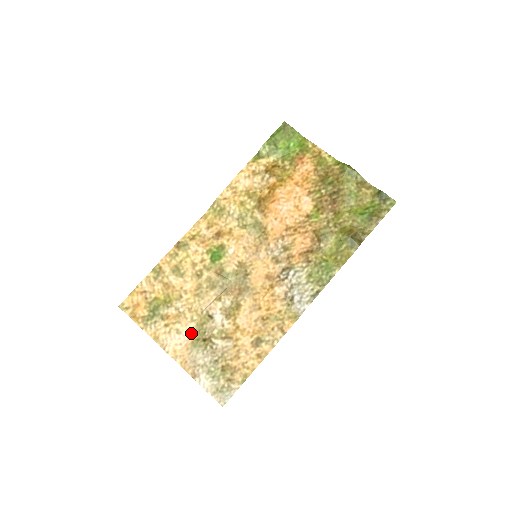
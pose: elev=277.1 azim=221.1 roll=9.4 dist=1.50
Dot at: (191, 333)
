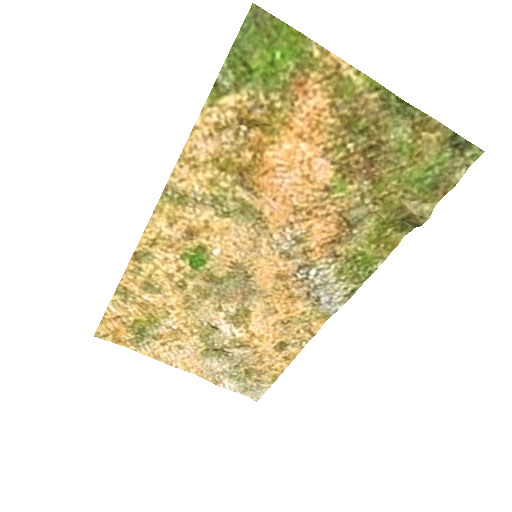
Dot at: (196, 345)
